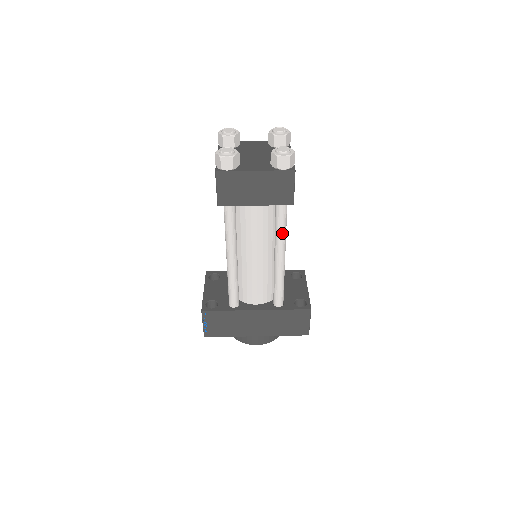
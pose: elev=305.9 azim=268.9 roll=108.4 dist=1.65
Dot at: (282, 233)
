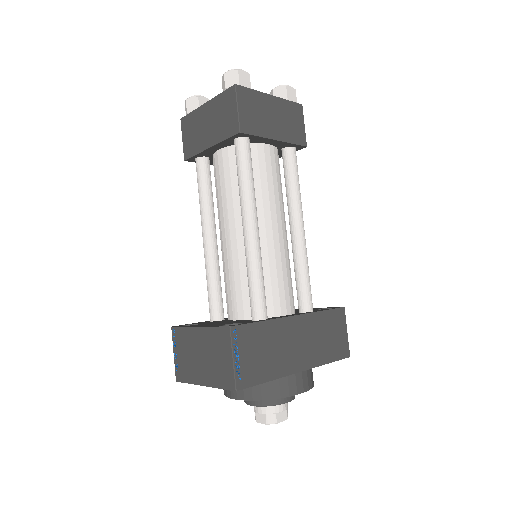
Dot at: (299, 189)
